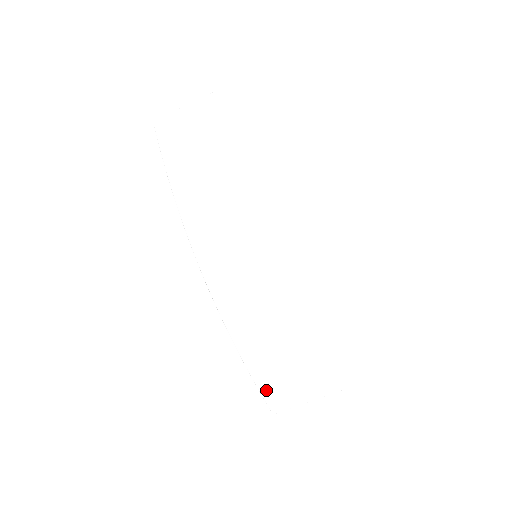
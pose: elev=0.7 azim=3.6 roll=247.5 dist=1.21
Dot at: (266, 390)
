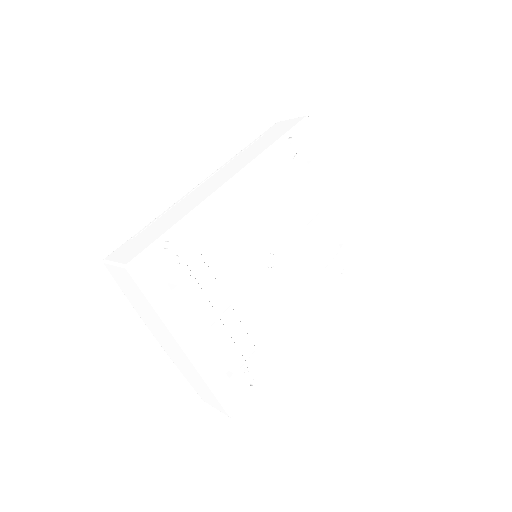
Dot at: (198, 393)
